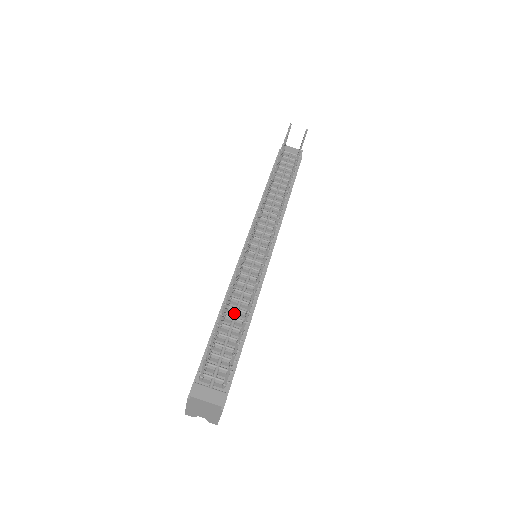
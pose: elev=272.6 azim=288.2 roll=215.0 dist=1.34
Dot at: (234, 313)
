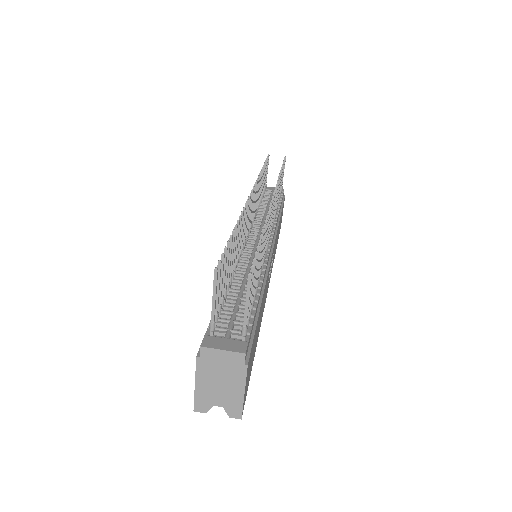
Dot at: (242, 281)
